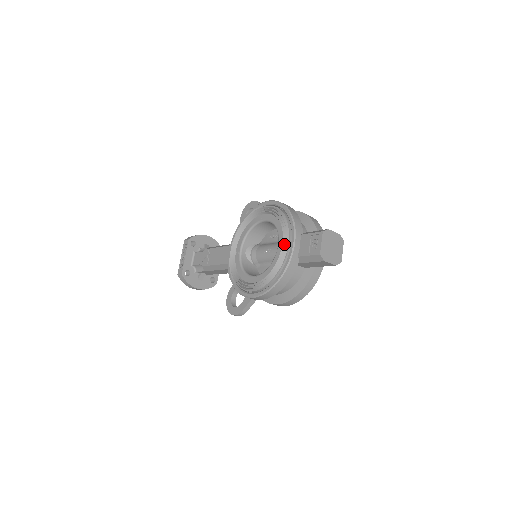
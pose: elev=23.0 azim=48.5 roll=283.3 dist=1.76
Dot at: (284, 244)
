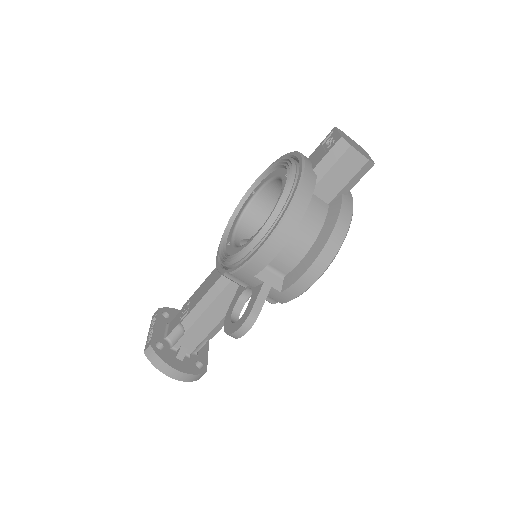
Dot at: (289, 167)
